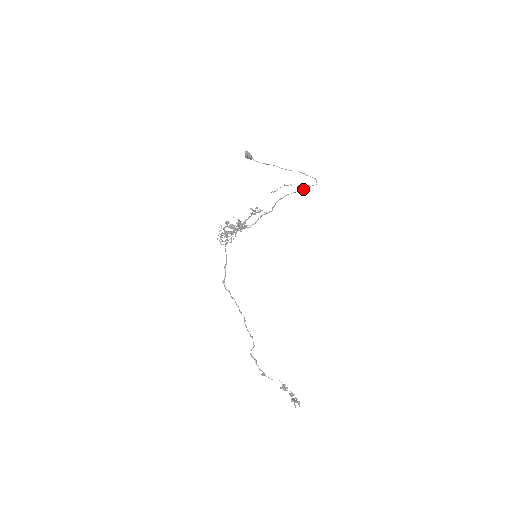
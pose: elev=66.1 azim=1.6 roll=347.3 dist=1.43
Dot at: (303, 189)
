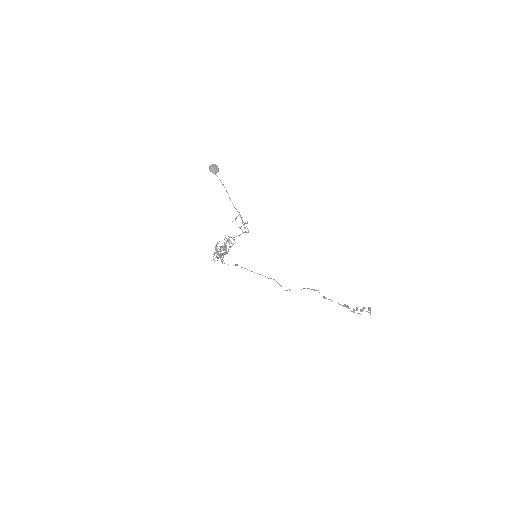
Dot at: (242, 233)
